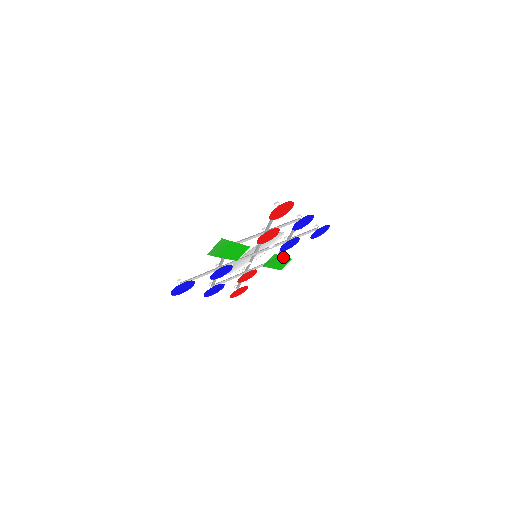
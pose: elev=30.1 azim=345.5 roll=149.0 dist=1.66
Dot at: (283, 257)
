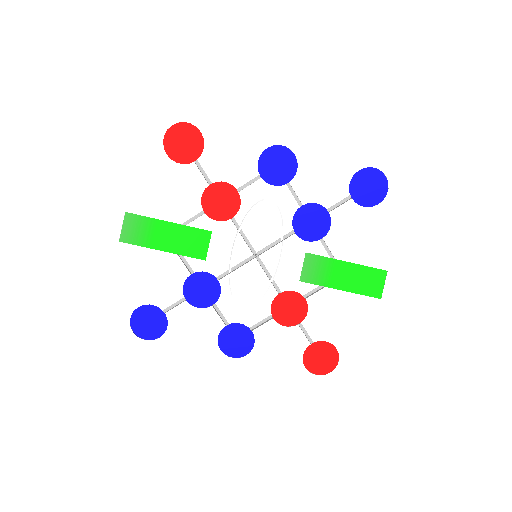
Dot at: (349, 264)
